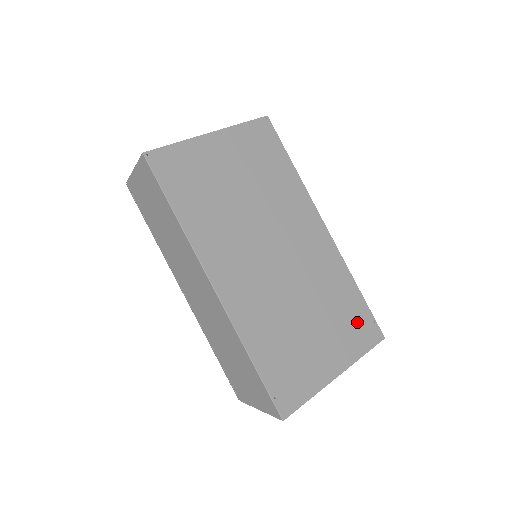
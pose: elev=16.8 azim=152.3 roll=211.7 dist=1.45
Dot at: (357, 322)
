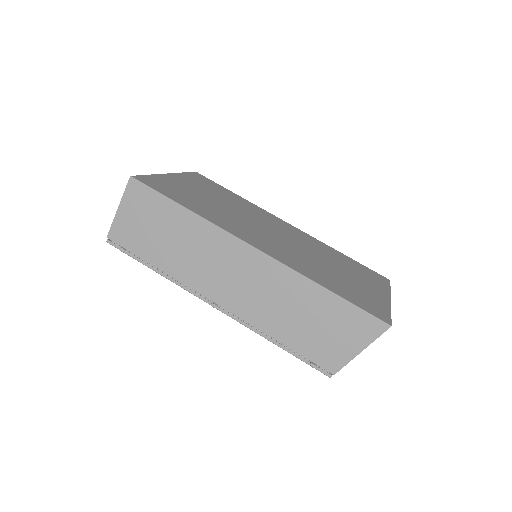
Dot at: (365, 271)
